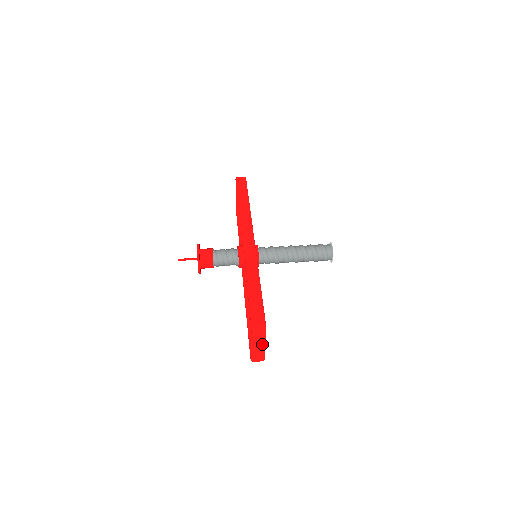
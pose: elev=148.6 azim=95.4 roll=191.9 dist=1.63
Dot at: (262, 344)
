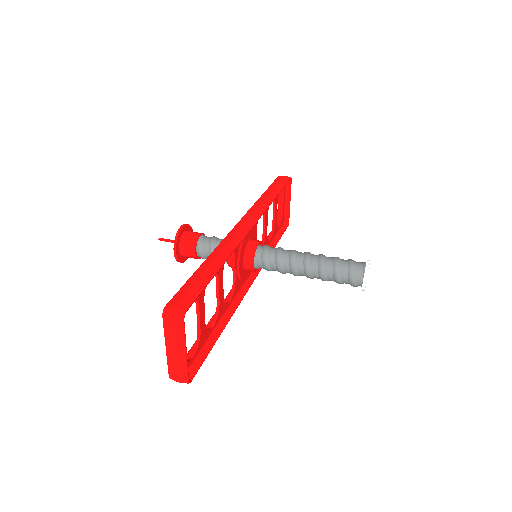
Dot at: (180, 347)
